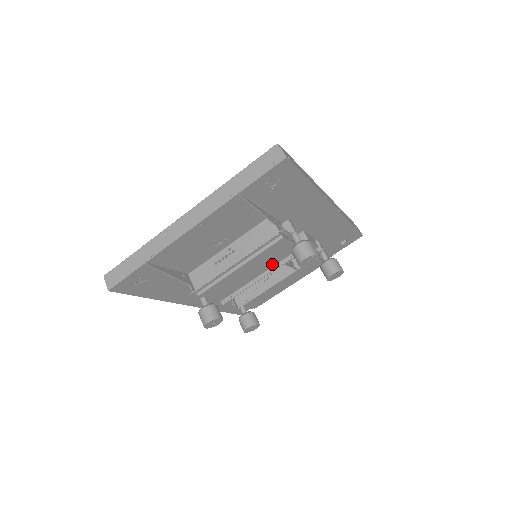
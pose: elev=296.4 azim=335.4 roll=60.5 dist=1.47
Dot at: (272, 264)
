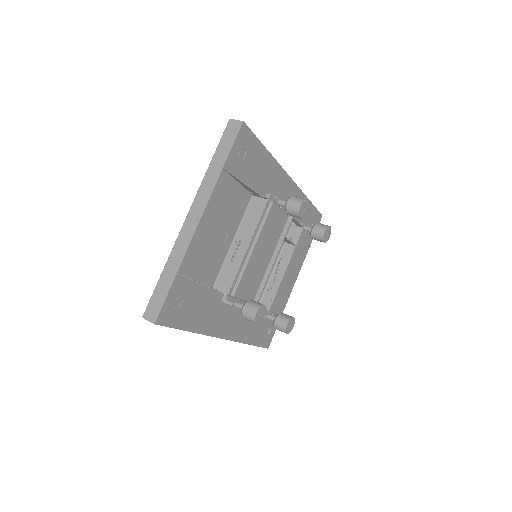
Dot at: (275, 242)
